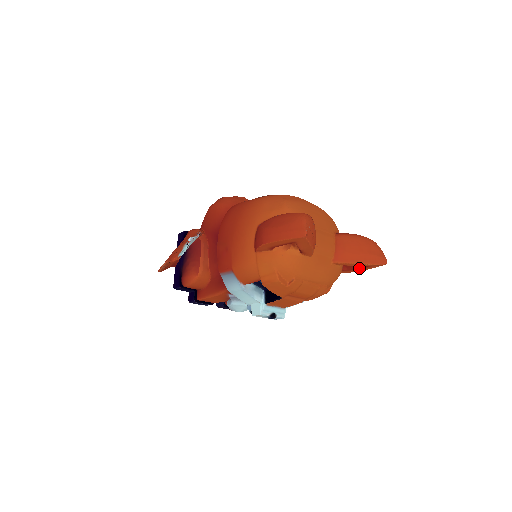
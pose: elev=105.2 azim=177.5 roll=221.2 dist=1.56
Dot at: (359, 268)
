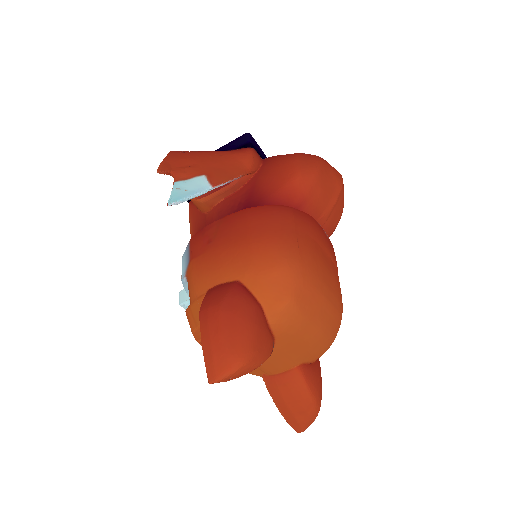
Dot at: occluded
